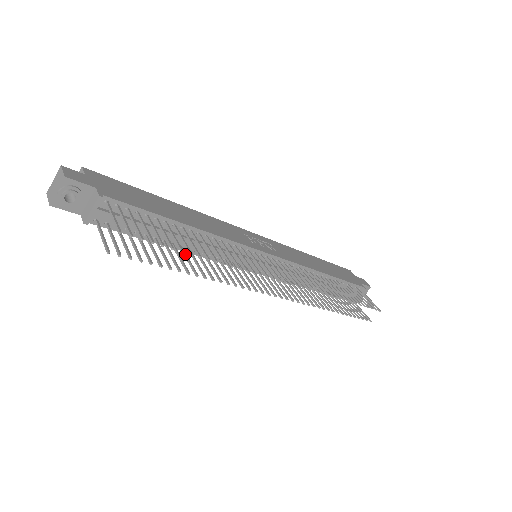
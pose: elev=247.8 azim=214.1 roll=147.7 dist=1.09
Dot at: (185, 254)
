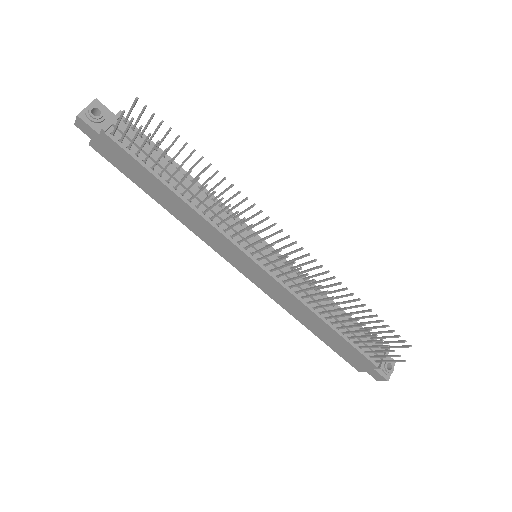
Dot at: (187, 188)
